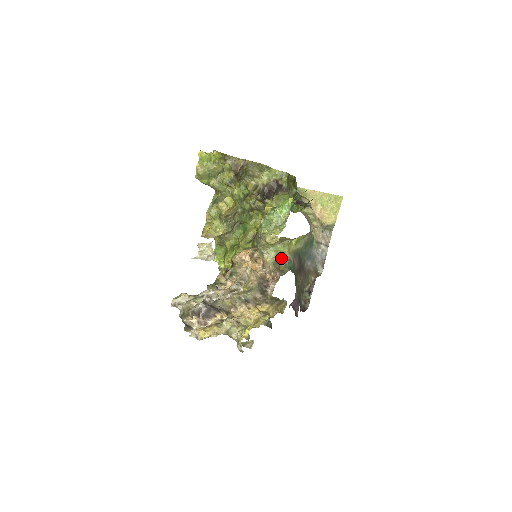
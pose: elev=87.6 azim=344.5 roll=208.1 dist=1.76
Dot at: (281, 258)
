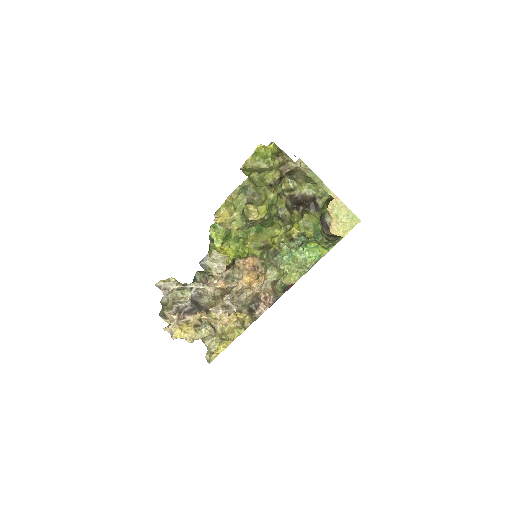
Dot at: occluded
